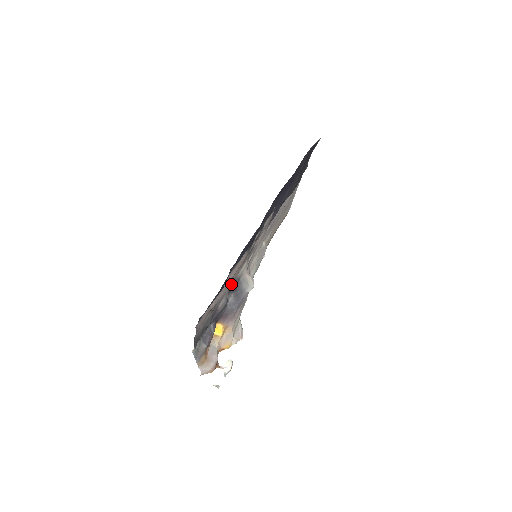
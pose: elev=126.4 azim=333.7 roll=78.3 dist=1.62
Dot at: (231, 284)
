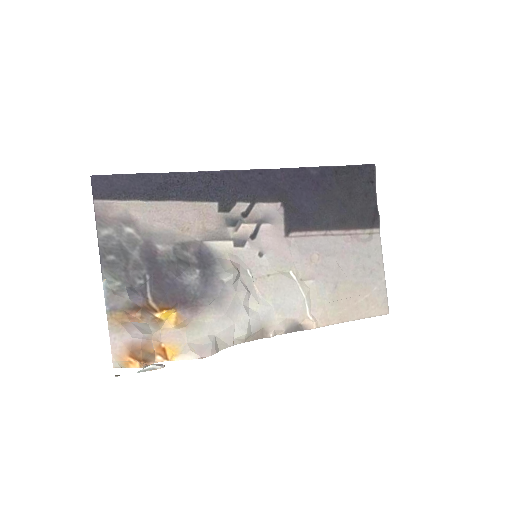
Dot at: (191, 243)
